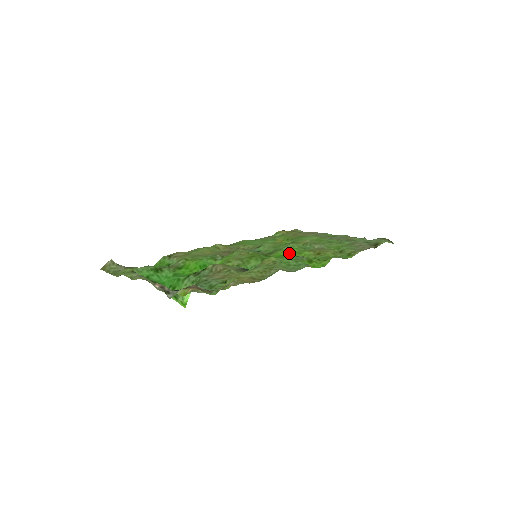
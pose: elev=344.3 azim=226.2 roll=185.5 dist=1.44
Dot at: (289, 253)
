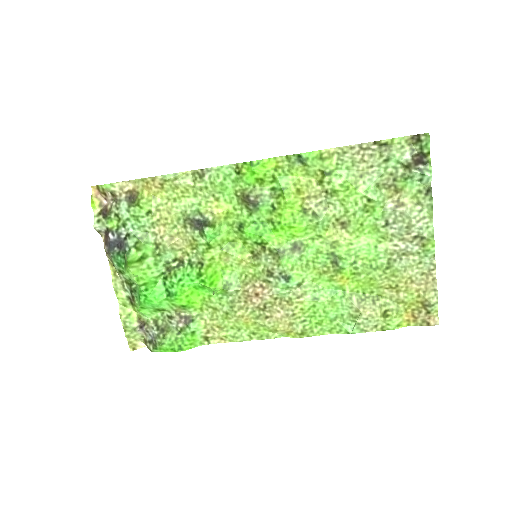
Dot at: (289, 230)
